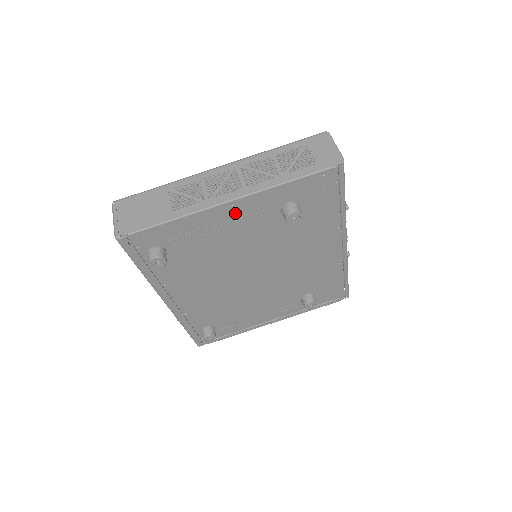
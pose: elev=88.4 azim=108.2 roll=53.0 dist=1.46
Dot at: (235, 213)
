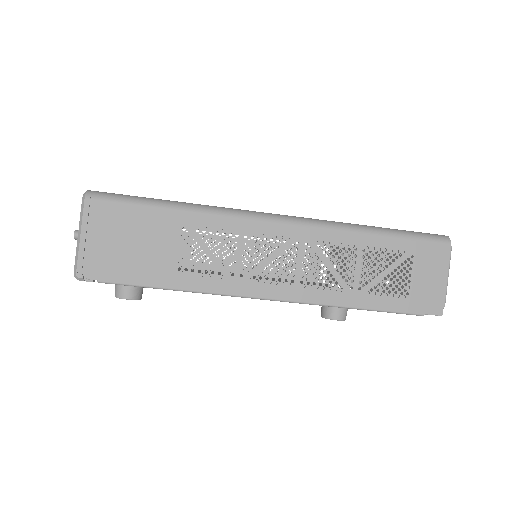
Dot at: occluded
